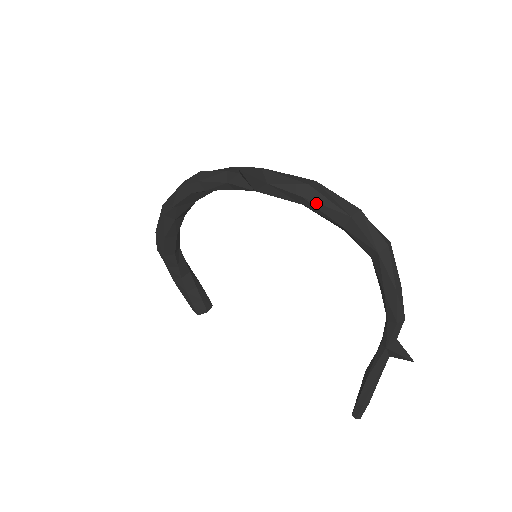
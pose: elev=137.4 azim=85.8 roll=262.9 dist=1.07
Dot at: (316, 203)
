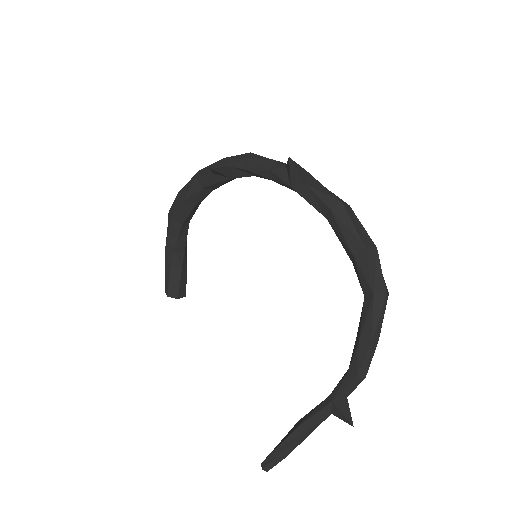
Dot at: (340, 221)
